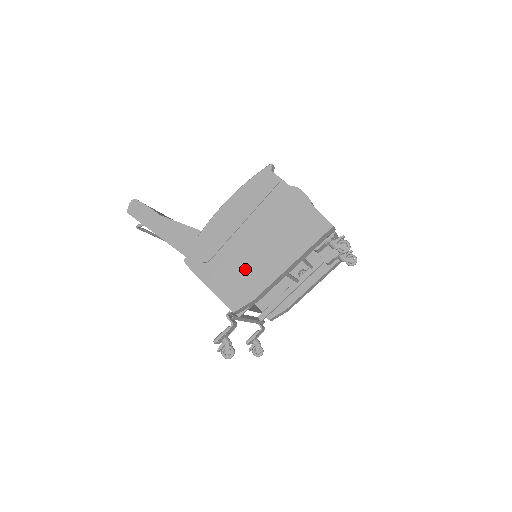
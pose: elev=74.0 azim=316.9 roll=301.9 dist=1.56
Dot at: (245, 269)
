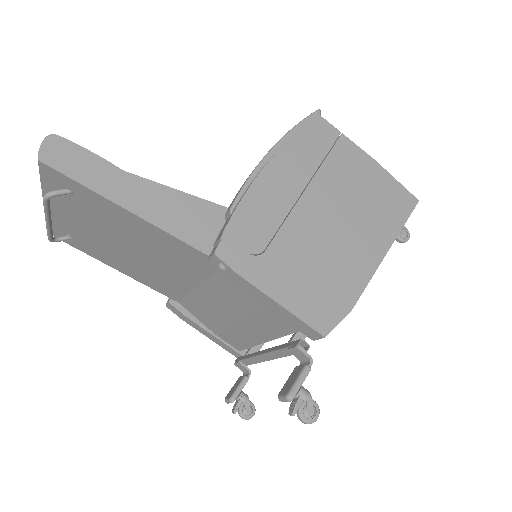
Dot at: (325, 263)
